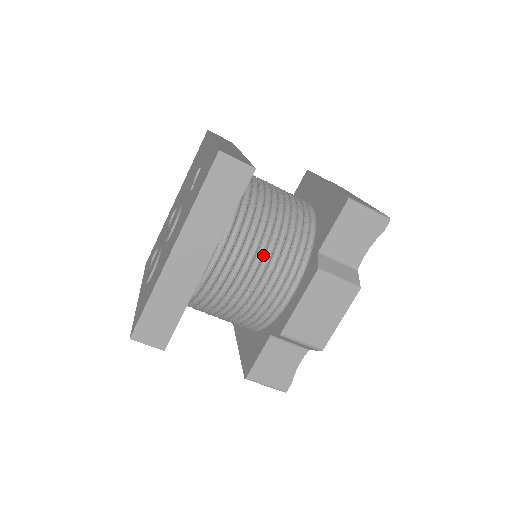
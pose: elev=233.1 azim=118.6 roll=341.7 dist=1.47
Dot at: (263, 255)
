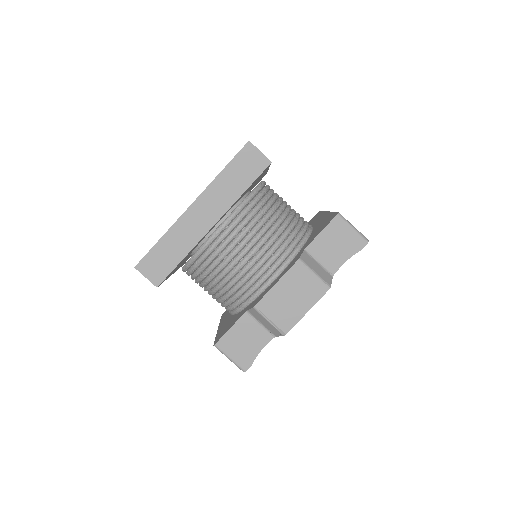
Dot at: (260, 238)
